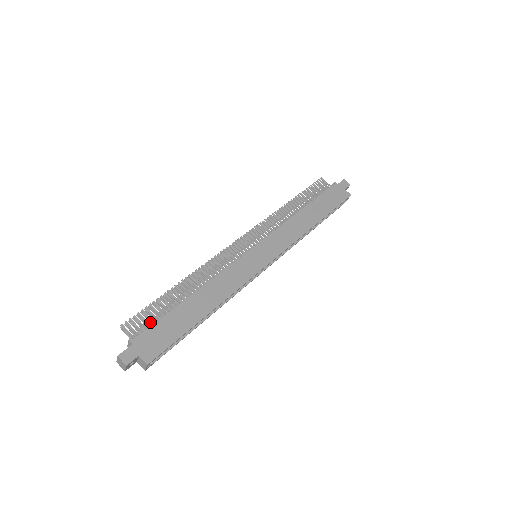
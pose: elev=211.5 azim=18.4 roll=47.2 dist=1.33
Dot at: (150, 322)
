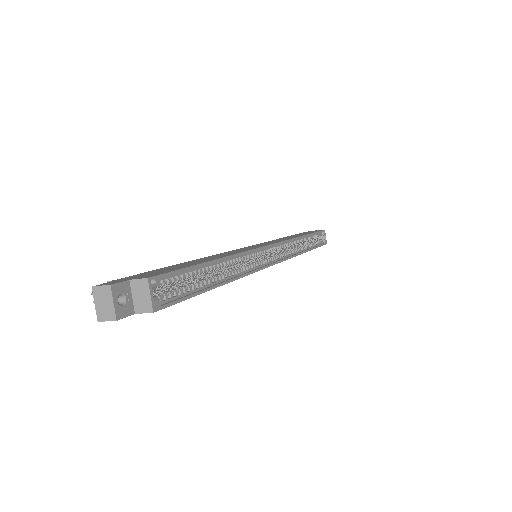
Dot at: occluded
